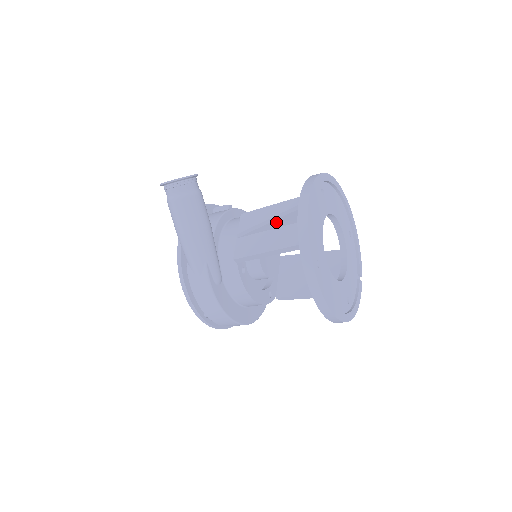
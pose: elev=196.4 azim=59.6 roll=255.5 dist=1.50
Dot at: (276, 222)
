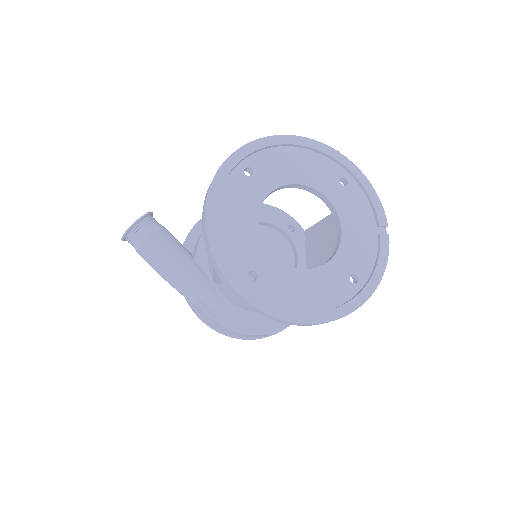
Dot at: occluded
